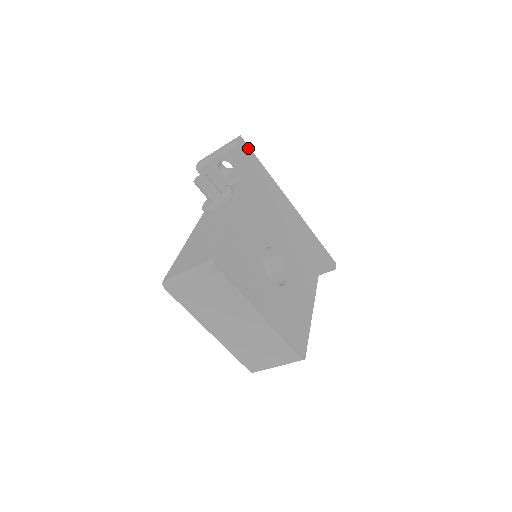
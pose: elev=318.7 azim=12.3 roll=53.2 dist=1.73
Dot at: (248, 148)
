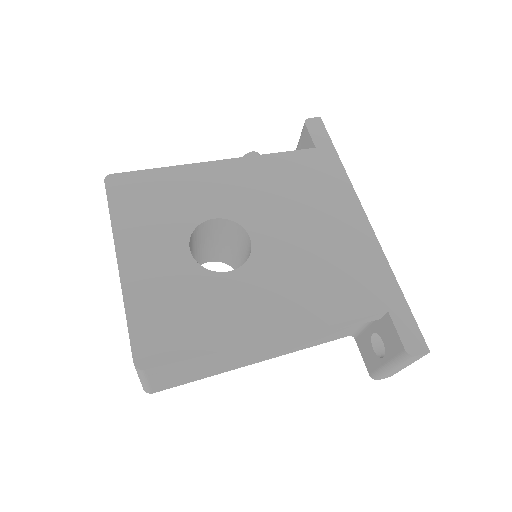
Dot at: (323, 131)
